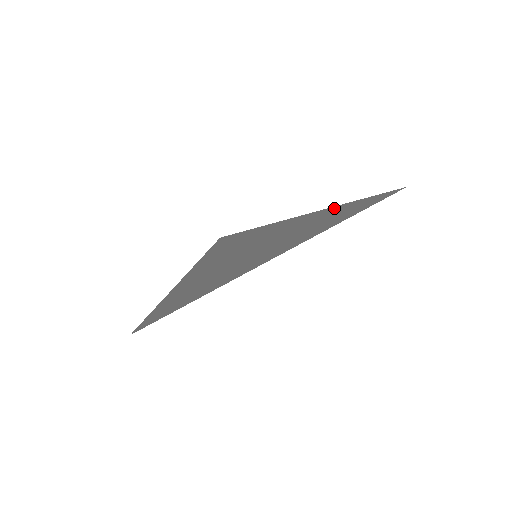
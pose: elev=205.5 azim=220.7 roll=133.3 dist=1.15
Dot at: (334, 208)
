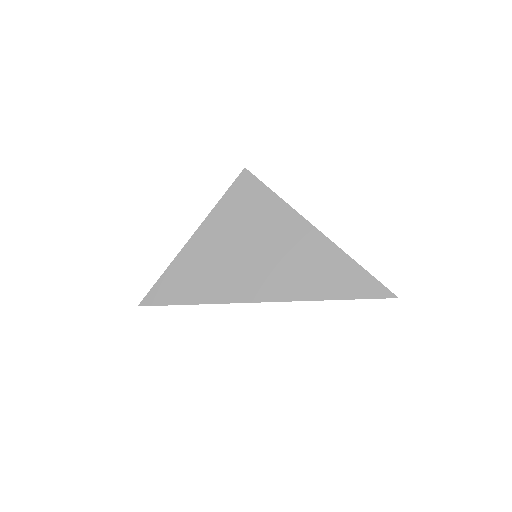
Dot at: (318, 235)
